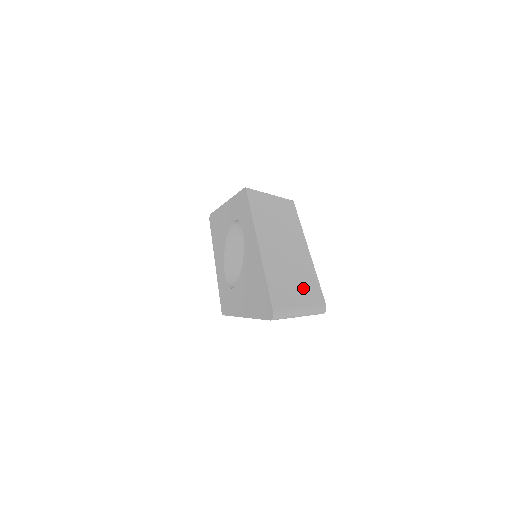
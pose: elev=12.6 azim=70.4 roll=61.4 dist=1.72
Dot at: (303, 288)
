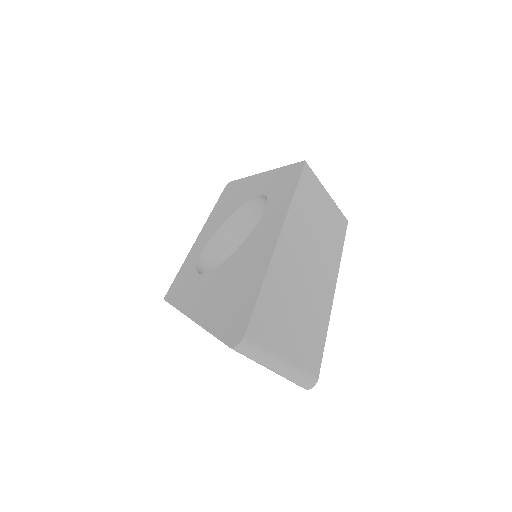
Dot at: (302, 334)
